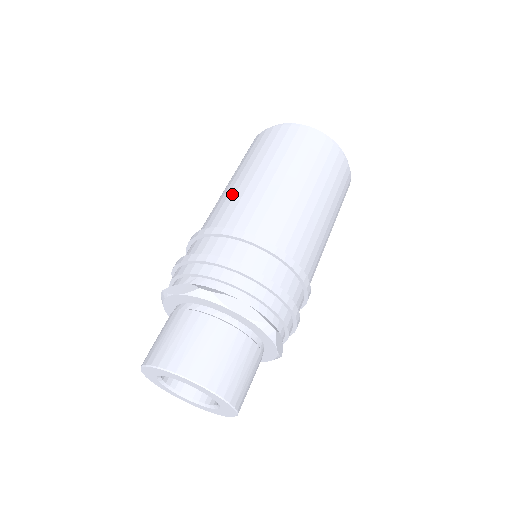
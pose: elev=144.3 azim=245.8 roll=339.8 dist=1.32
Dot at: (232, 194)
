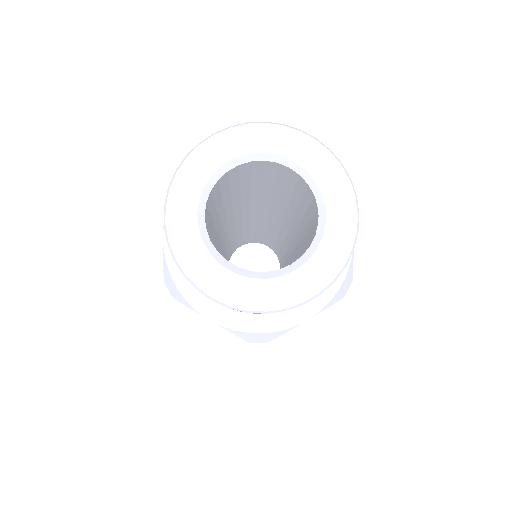
Dot at: occluded
